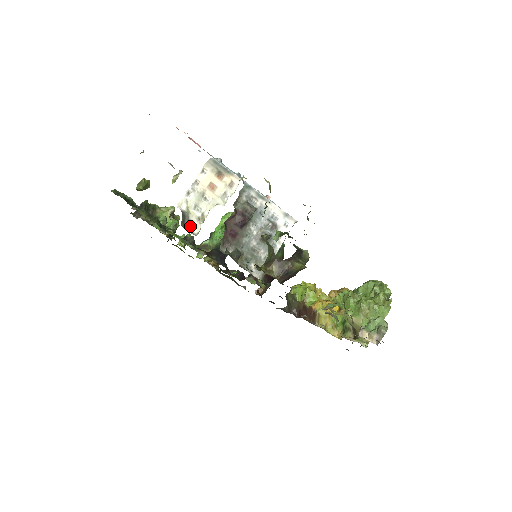
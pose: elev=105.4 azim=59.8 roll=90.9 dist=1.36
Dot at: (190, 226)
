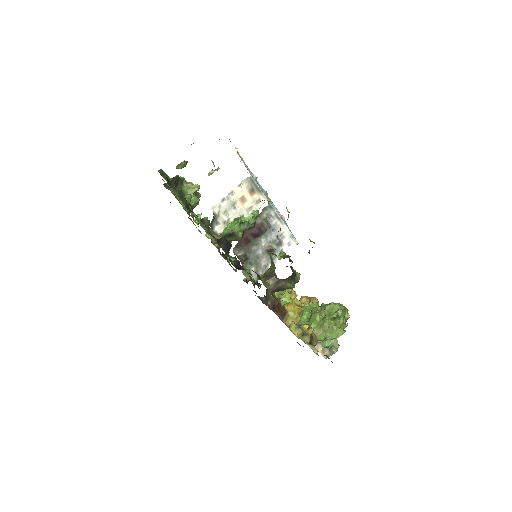
Dot at: (216, 226)
